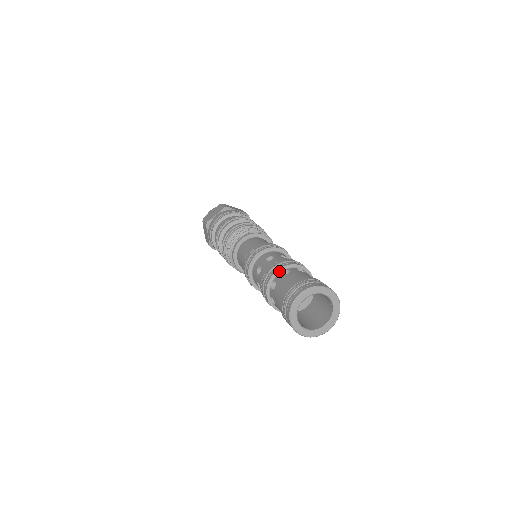
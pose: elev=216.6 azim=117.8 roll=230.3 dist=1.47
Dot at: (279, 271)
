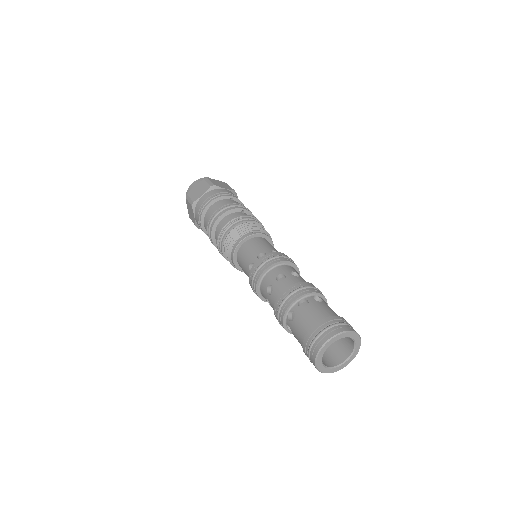
Dot at: (296, 301)
